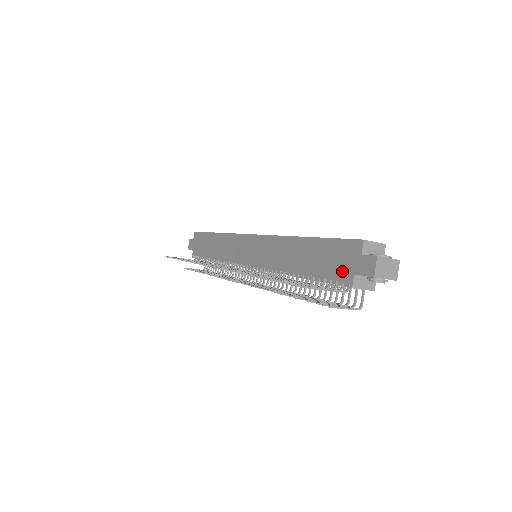
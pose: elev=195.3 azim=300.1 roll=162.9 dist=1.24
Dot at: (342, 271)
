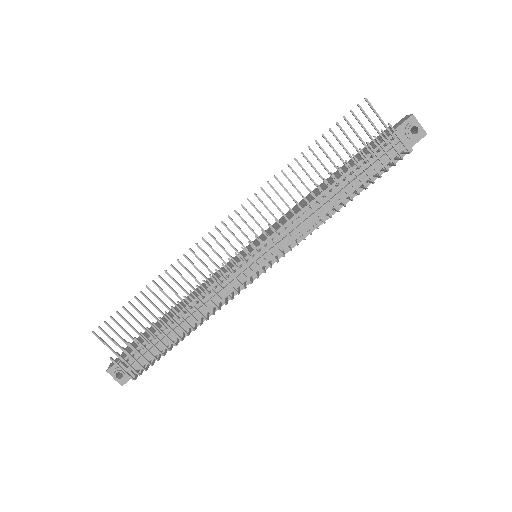
Dot at: (381, 140)
